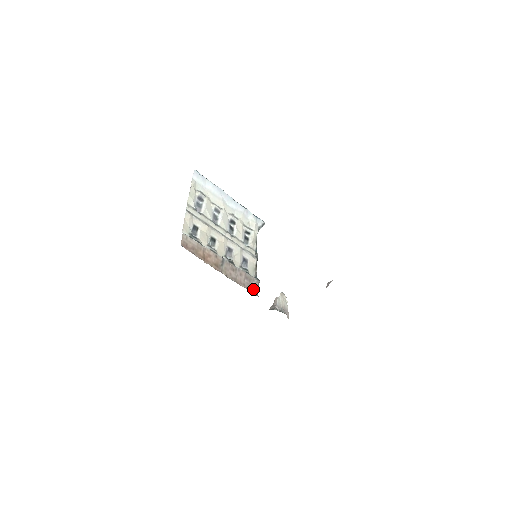
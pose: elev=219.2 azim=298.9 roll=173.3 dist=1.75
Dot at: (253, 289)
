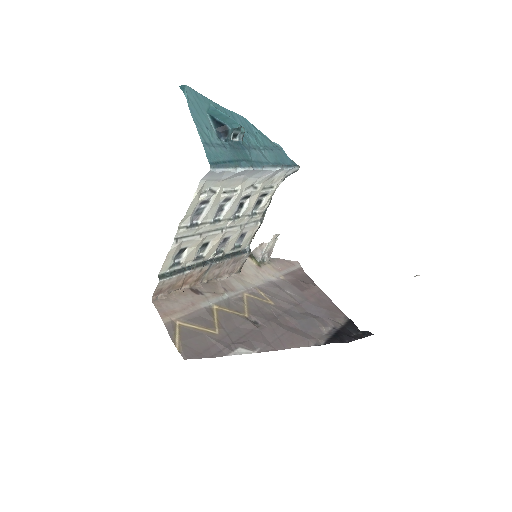
Dot at: (237, 267)
